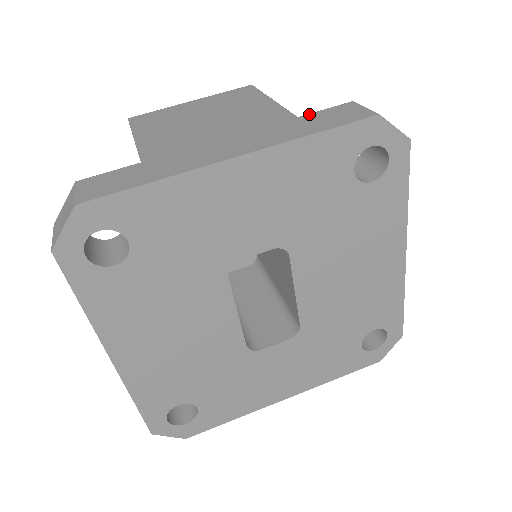
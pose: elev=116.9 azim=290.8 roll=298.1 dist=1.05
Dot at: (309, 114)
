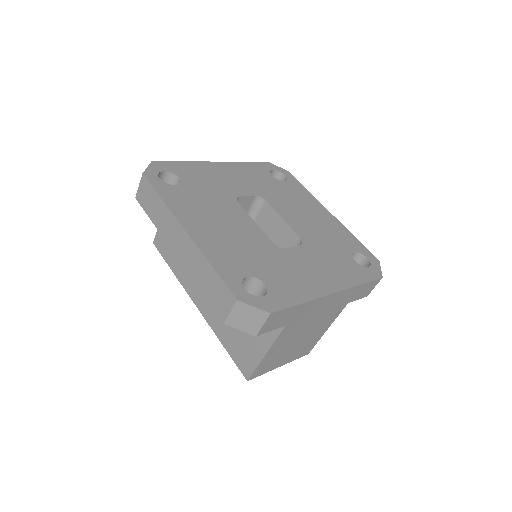
Dot at: occluded
